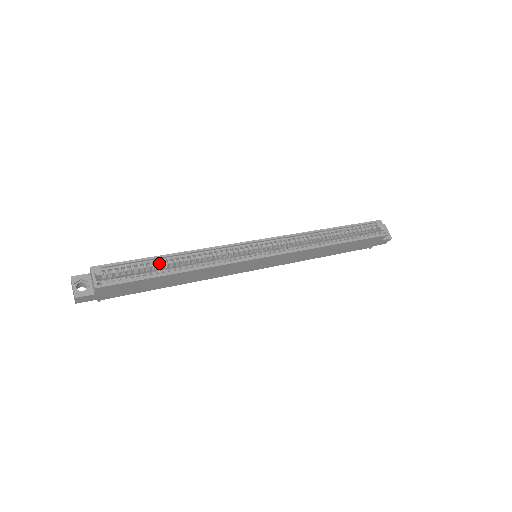
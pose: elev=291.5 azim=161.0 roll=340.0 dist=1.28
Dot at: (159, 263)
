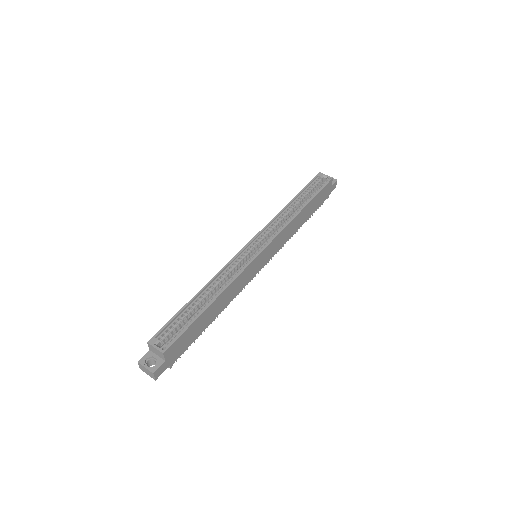
Dot at: (194, 306)
